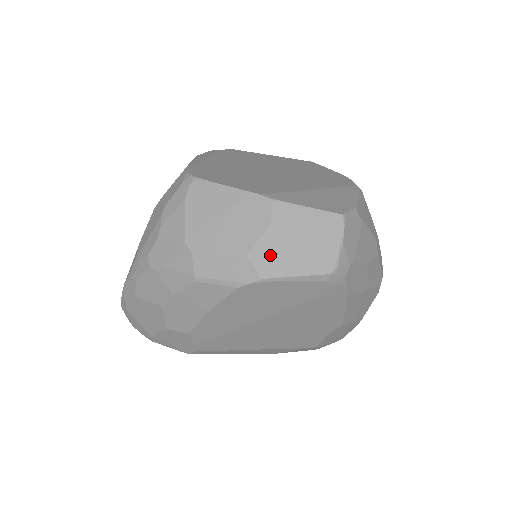
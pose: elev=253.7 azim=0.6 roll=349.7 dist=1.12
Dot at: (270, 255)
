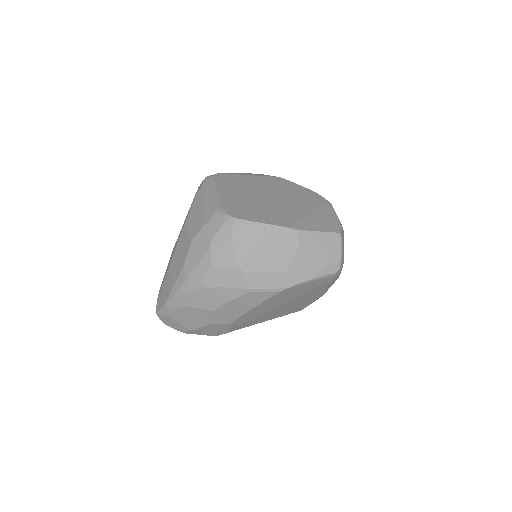
Dot at: (301, 267)
